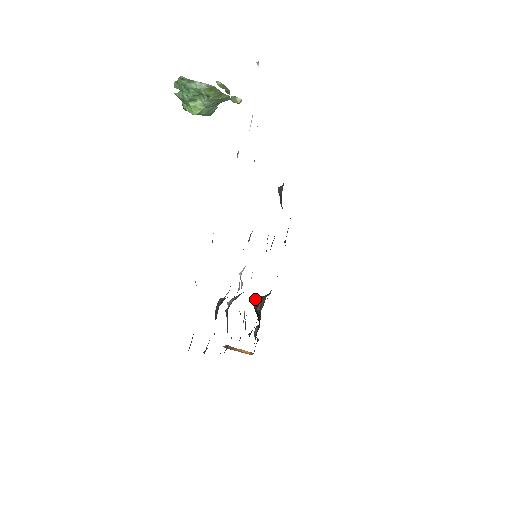
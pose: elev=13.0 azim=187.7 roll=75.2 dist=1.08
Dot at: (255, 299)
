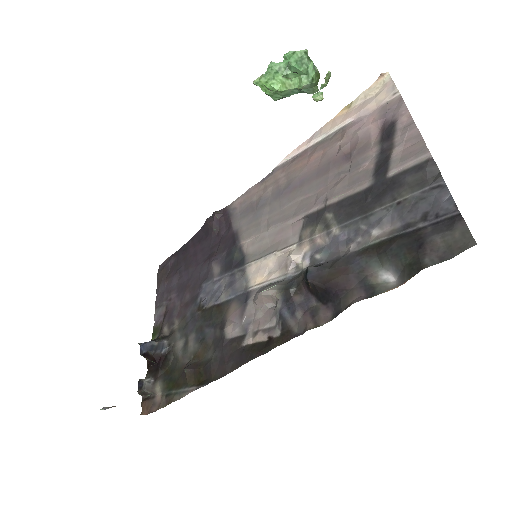
Dot at: occluded
